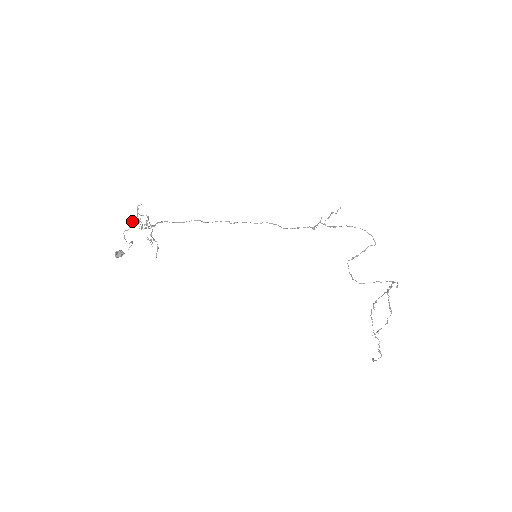
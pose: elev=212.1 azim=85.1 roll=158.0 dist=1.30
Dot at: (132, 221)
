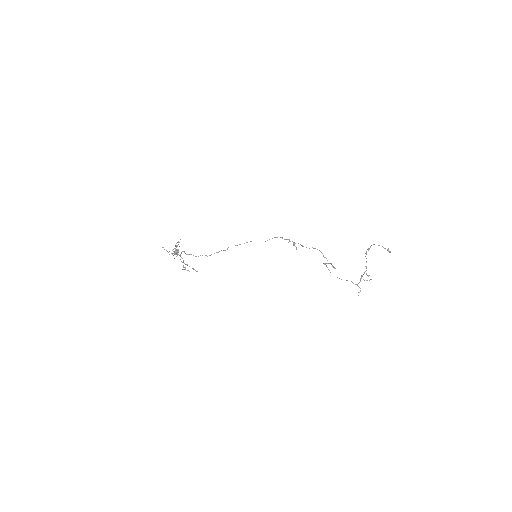
Dot at: occluded
